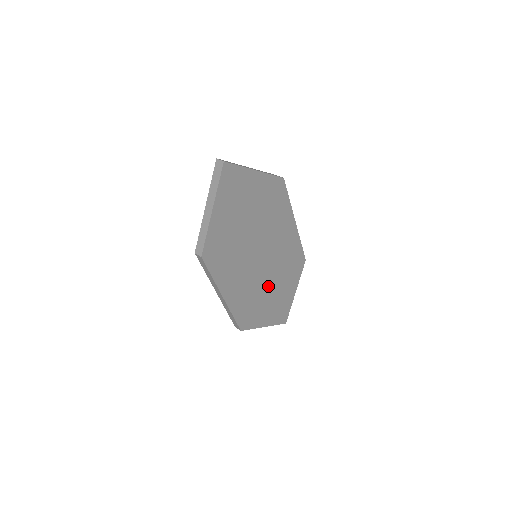
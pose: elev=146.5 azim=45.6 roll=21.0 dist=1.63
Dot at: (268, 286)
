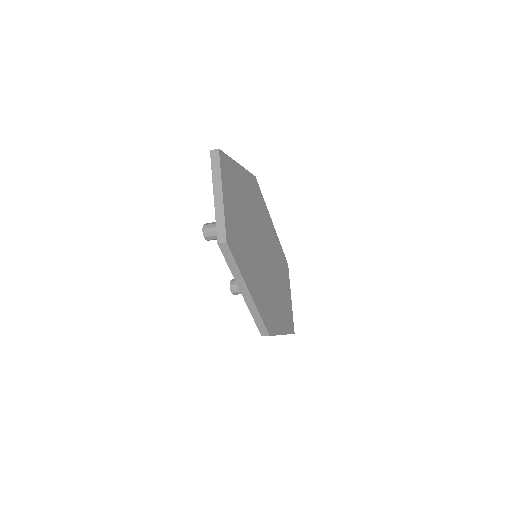
Dot at: (273, 287)
